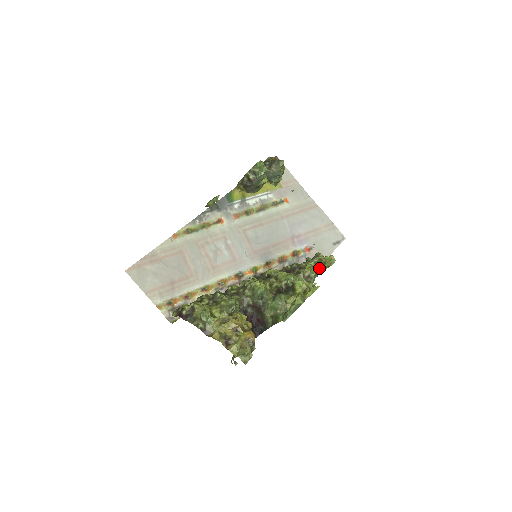
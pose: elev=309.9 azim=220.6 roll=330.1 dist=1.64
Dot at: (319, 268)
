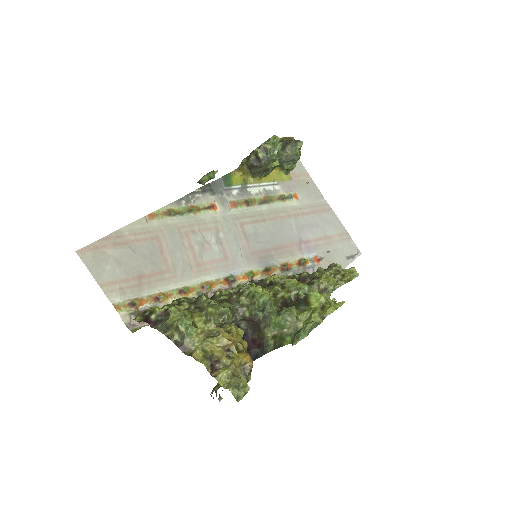
Dot at: occluded
